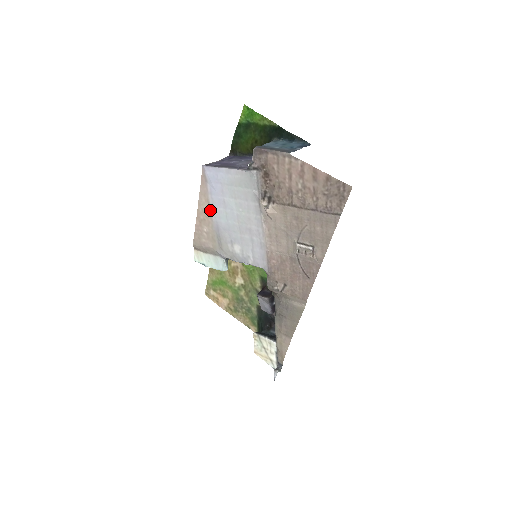
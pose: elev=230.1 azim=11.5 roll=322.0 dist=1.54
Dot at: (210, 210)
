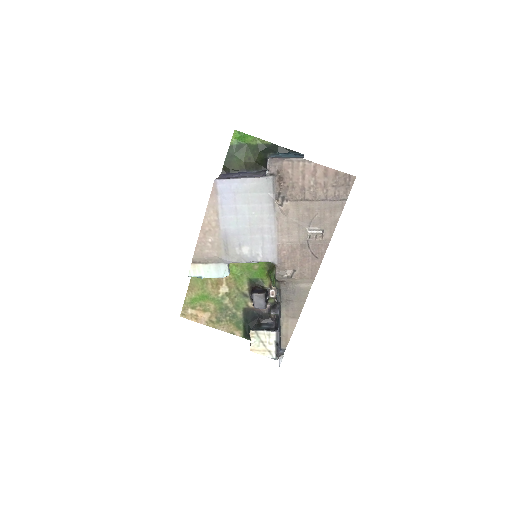
Dot at: (218, 220)
